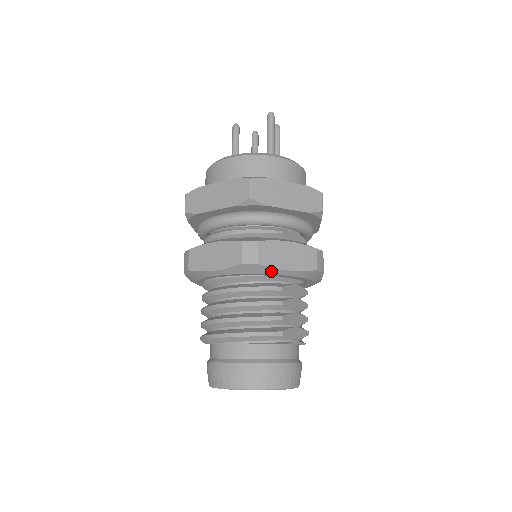
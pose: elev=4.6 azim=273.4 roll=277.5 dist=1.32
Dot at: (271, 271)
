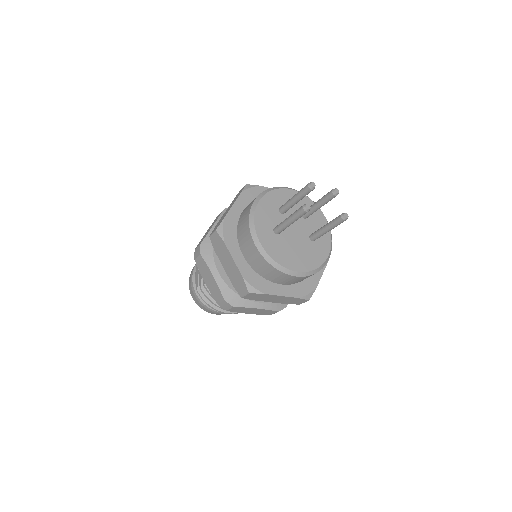
Dot at: occluded
